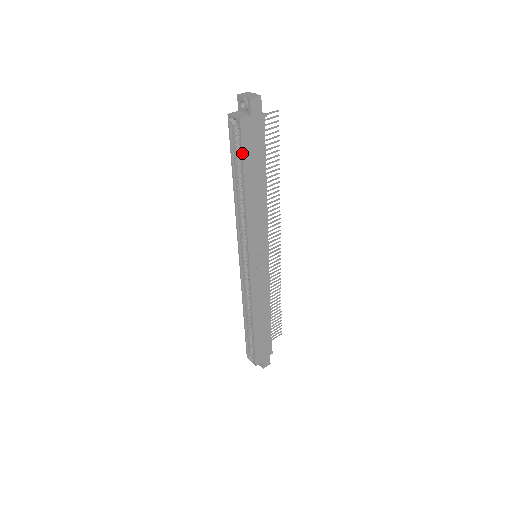
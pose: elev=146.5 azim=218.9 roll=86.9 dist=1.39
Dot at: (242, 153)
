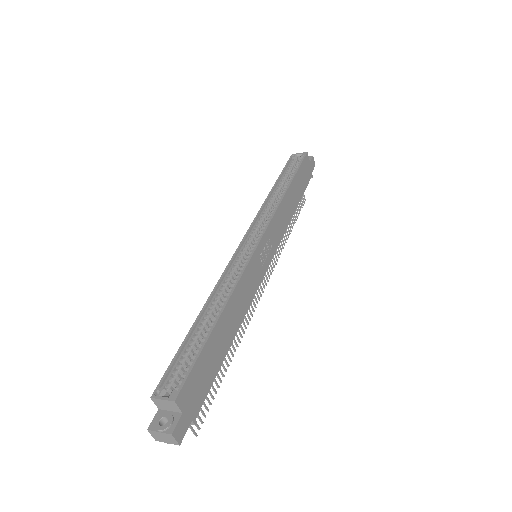
Dot at: (300, 166)
